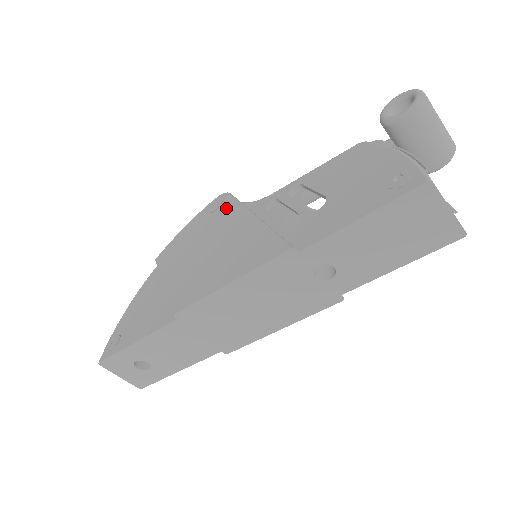
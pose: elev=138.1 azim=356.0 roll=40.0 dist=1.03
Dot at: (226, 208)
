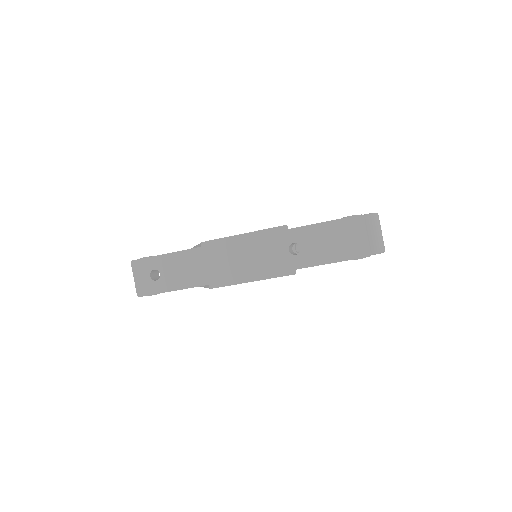
Dot at: occluded
